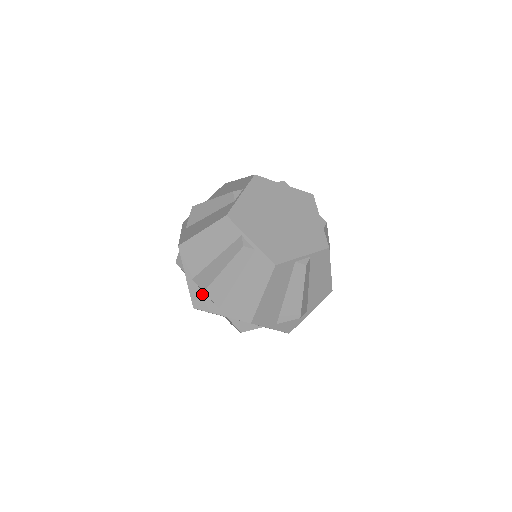
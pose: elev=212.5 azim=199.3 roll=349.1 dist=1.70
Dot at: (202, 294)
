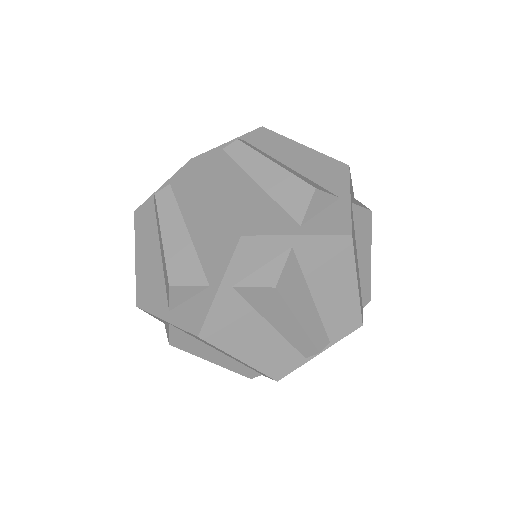
Dot at: (187, 306)
